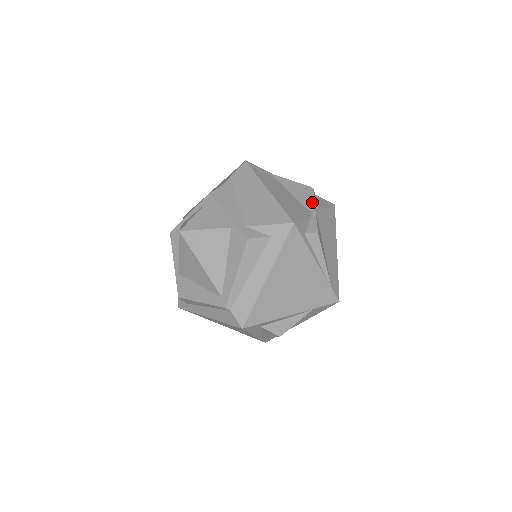
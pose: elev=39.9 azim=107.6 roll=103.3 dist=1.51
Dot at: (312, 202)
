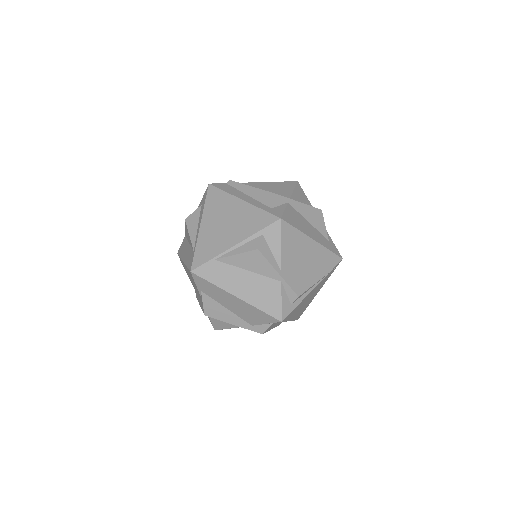
Dot at: (271, 268)
